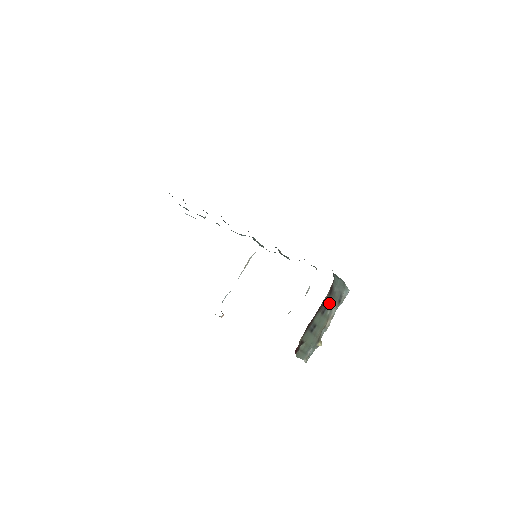
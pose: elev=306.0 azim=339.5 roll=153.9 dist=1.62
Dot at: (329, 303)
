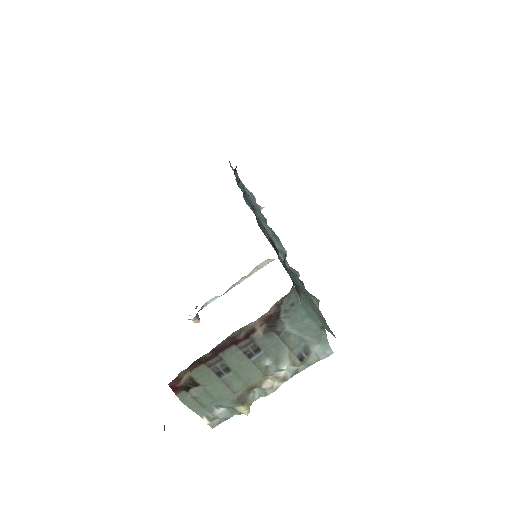
Dot at: (269, 346)
